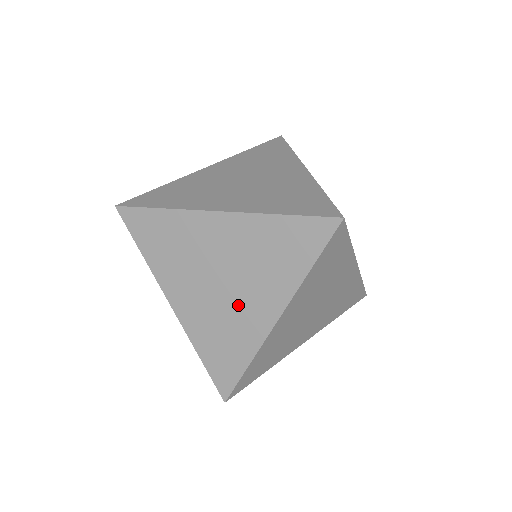
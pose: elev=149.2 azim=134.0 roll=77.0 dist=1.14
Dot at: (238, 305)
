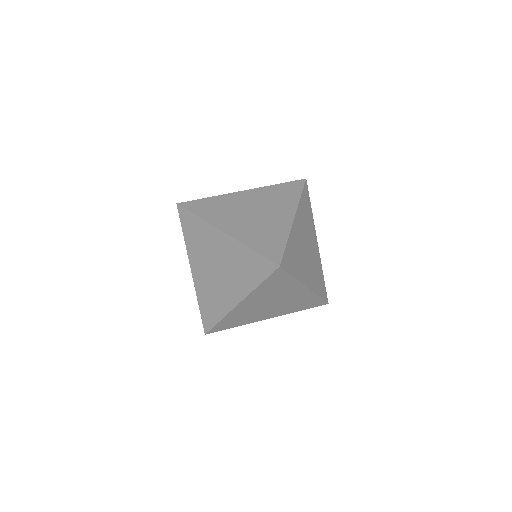
Dot at: (222, 287)
